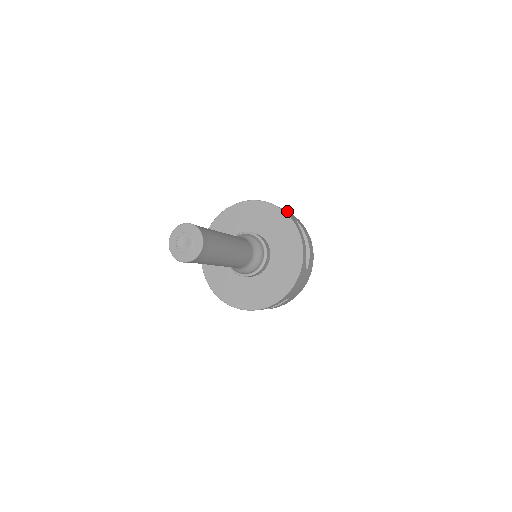
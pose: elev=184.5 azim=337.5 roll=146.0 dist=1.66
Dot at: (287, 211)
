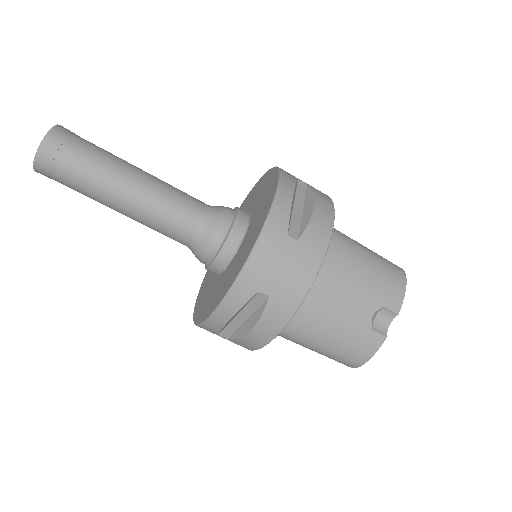
Dot at: occluded
